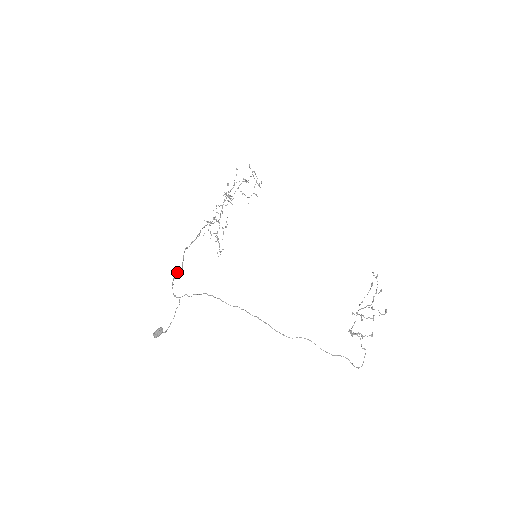
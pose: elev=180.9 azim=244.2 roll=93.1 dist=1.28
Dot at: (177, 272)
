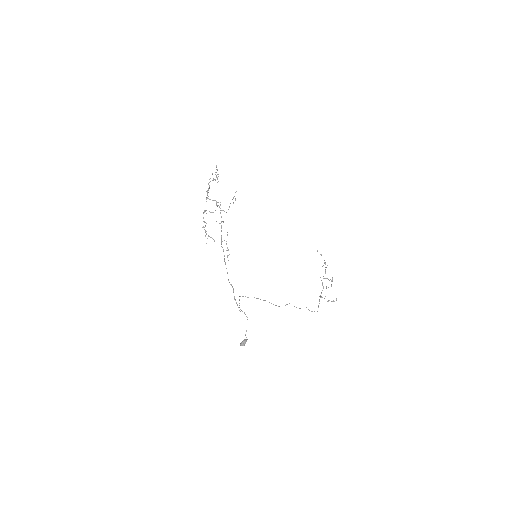
Dot at: (233, 292)
